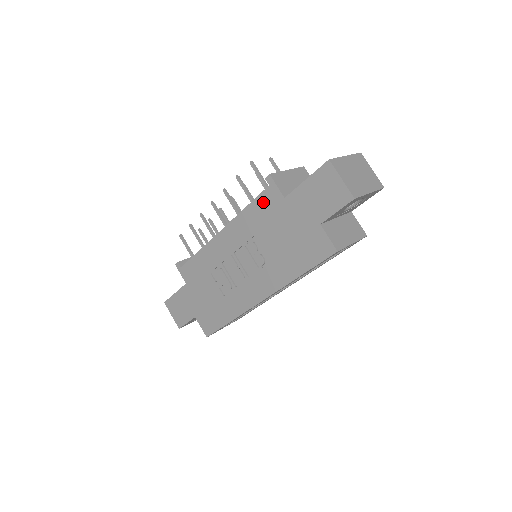
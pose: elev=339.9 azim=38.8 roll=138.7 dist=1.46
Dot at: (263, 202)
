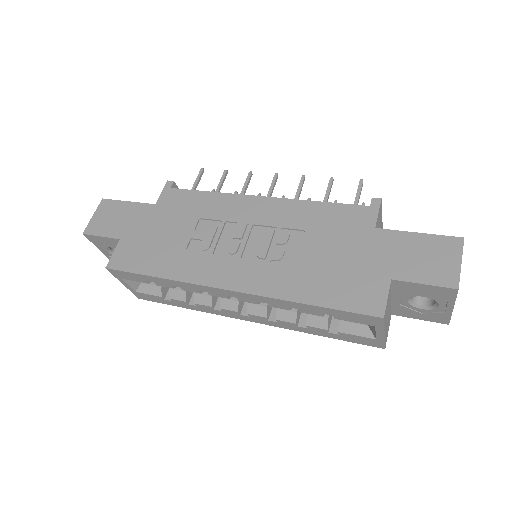
Dot at: (346, 212)
